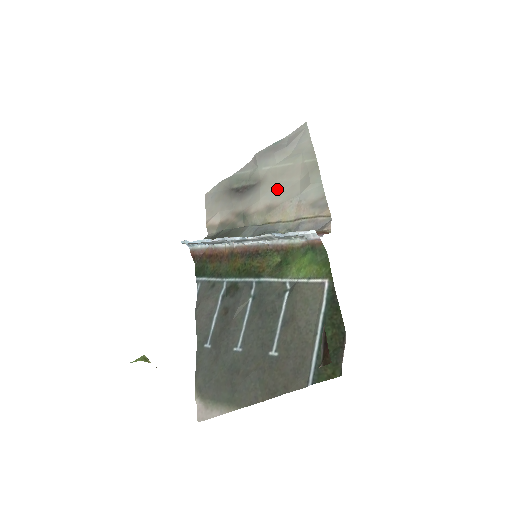
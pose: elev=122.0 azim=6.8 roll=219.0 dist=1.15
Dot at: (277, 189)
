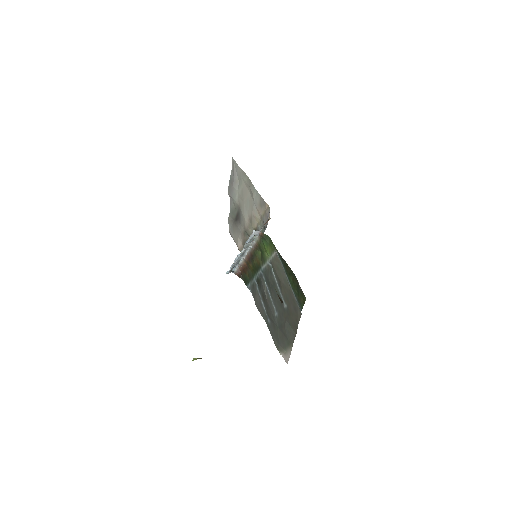
Dot at: (246, 206)
